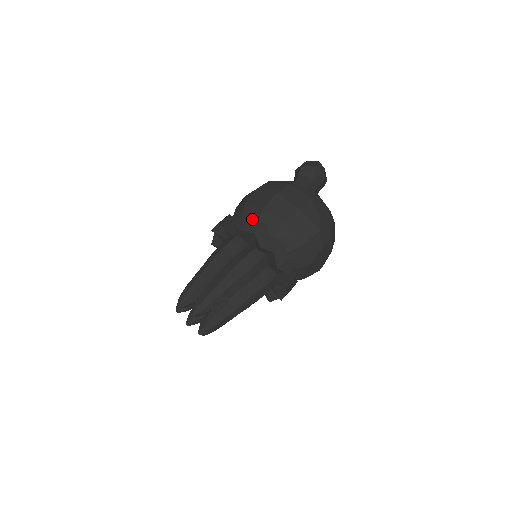
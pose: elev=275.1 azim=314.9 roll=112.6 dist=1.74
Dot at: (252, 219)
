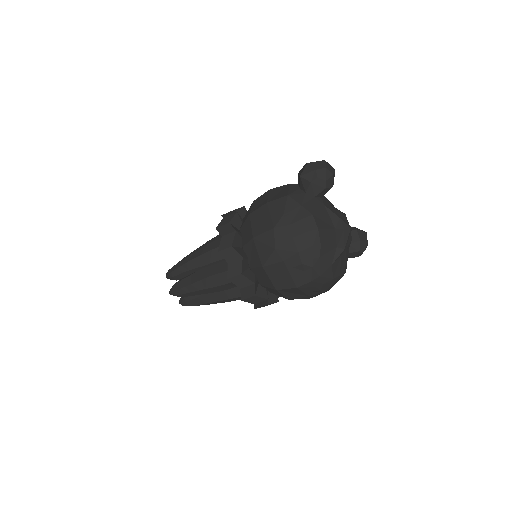
Dot at: occluded
